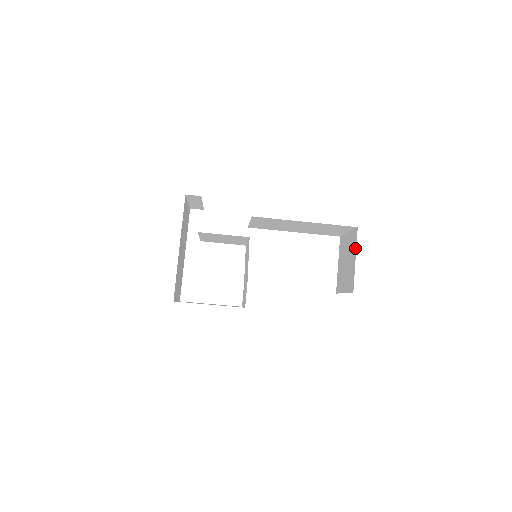
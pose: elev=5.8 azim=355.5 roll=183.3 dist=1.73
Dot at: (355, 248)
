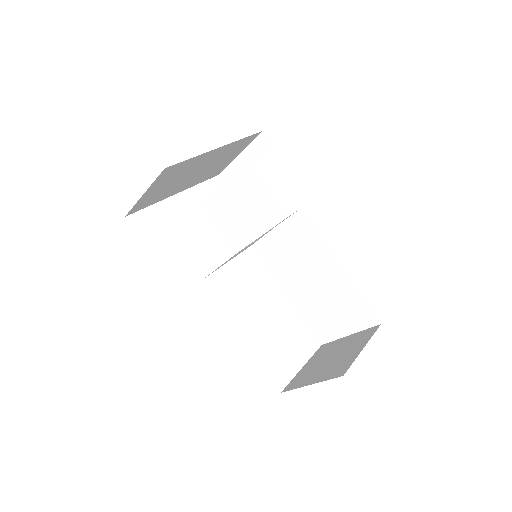
Dot at: (367, 339)
